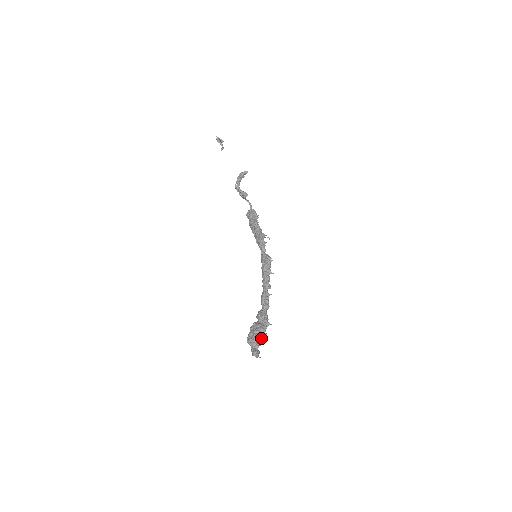
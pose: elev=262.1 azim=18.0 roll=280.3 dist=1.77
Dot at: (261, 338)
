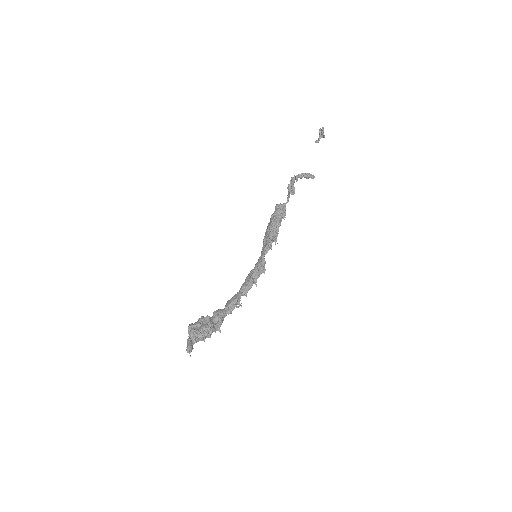
Dot at: (204, 338)
